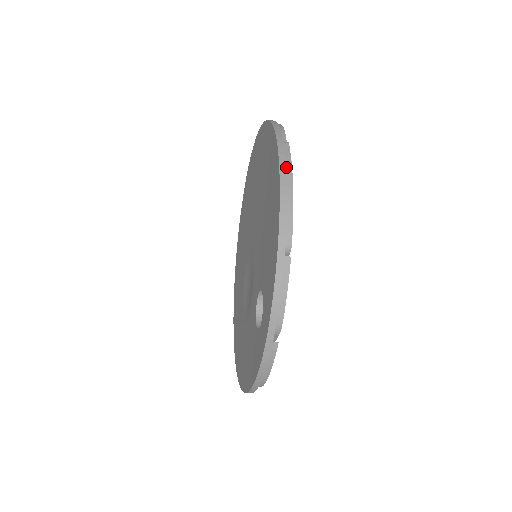
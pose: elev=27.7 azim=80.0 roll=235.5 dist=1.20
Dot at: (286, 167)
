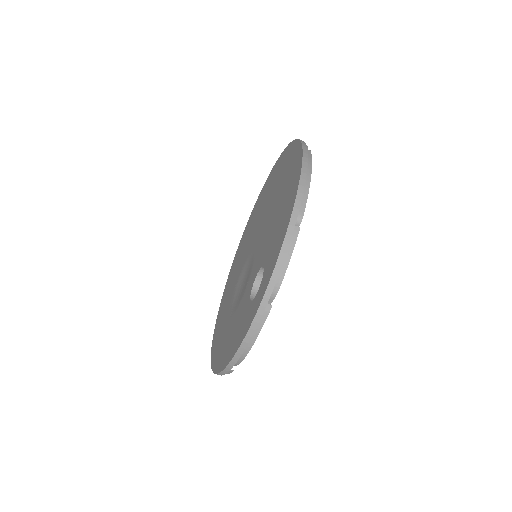
Dot at: (307, 163)
